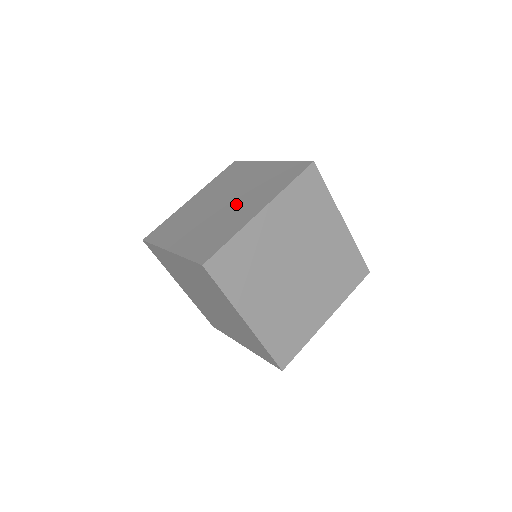
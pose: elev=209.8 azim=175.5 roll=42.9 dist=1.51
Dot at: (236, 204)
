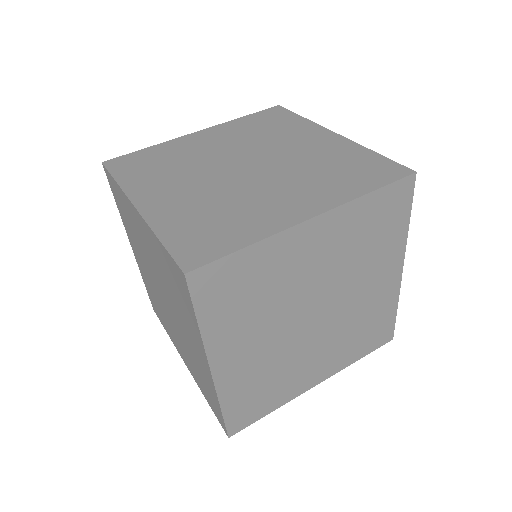
Dot at: (270, 181)
